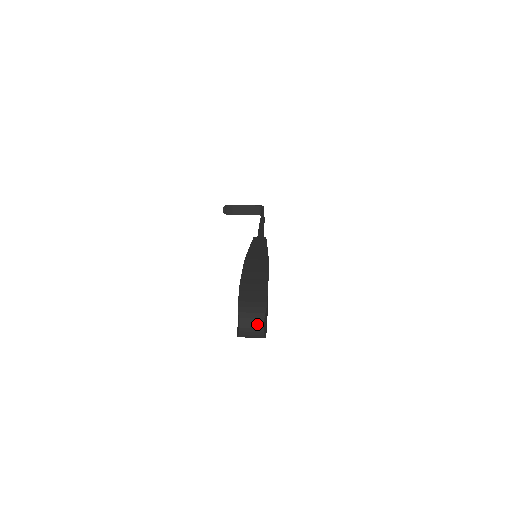
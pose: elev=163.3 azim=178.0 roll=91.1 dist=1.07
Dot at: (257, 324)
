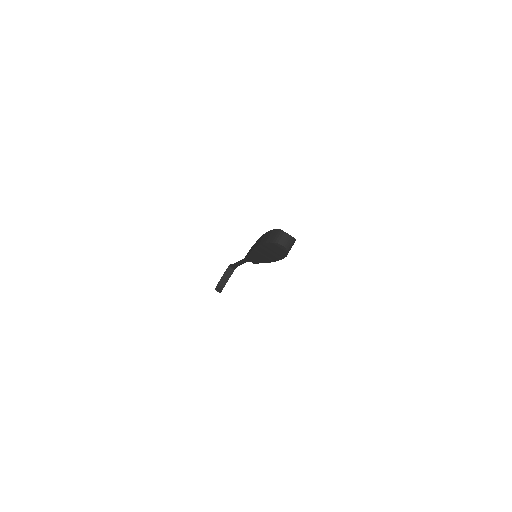
Dot at: (285, 236)
